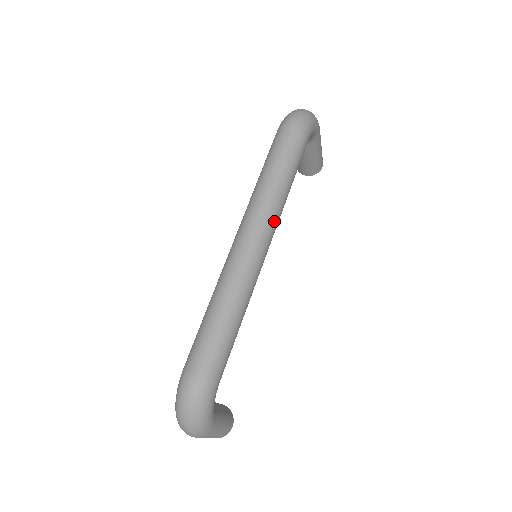
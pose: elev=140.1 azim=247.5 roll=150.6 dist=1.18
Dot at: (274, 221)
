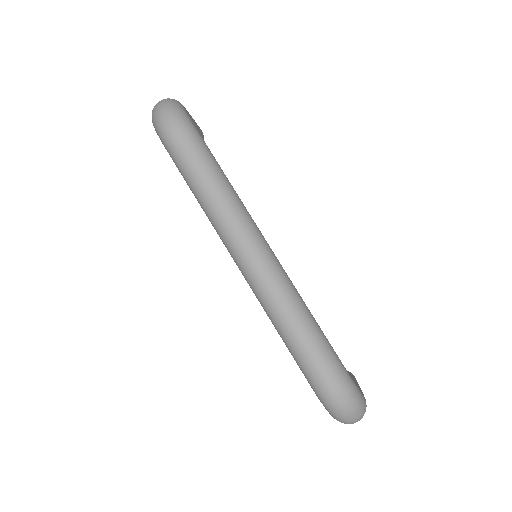
Dot at: (250, 219)
